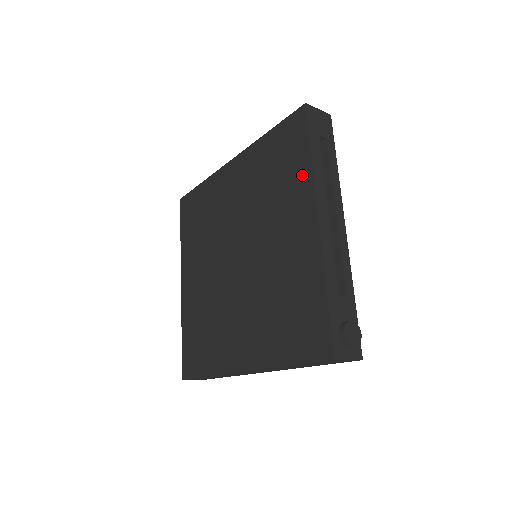
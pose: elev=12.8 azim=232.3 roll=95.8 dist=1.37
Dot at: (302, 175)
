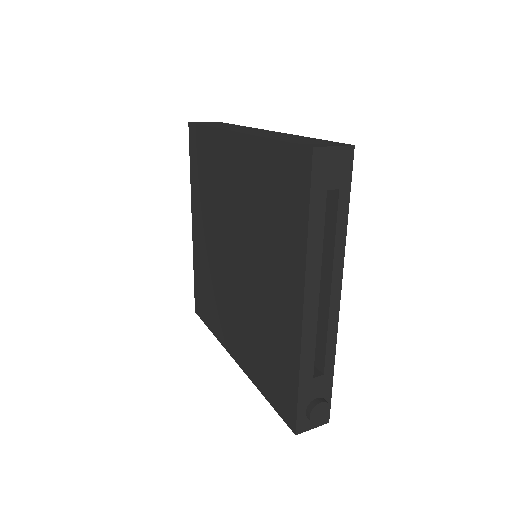
Dot at: (296, 242)
